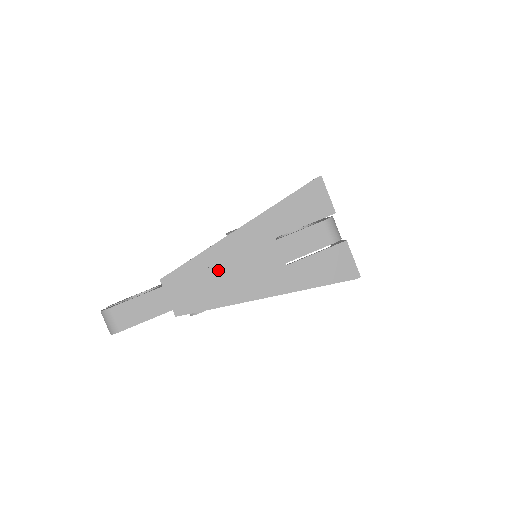
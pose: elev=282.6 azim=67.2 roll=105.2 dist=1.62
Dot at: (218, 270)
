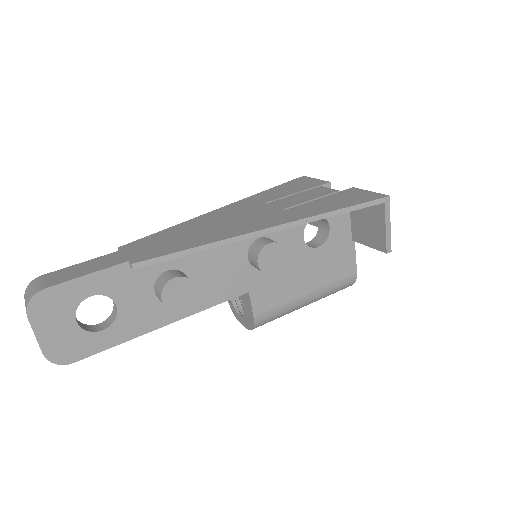
Dot at: (196, 229)
